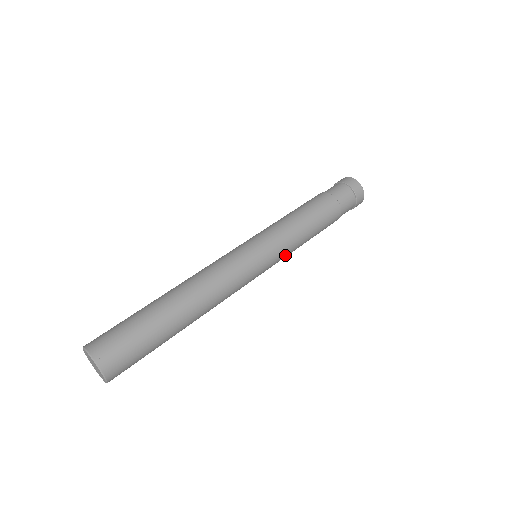
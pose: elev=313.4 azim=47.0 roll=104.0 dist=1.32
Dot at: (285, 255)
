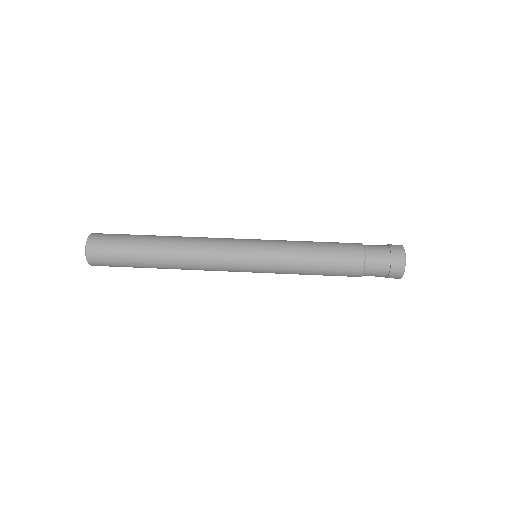
Dot at: (278, 271)
